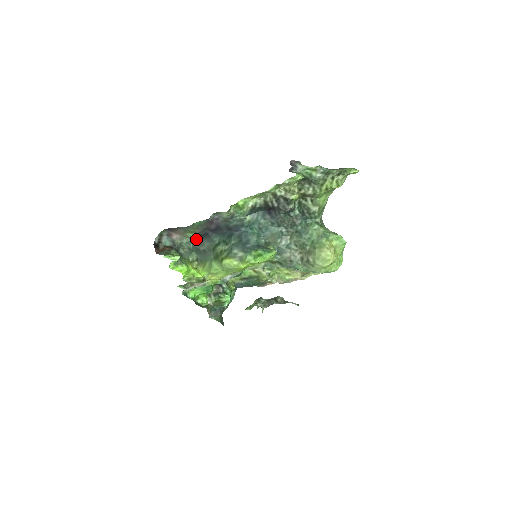
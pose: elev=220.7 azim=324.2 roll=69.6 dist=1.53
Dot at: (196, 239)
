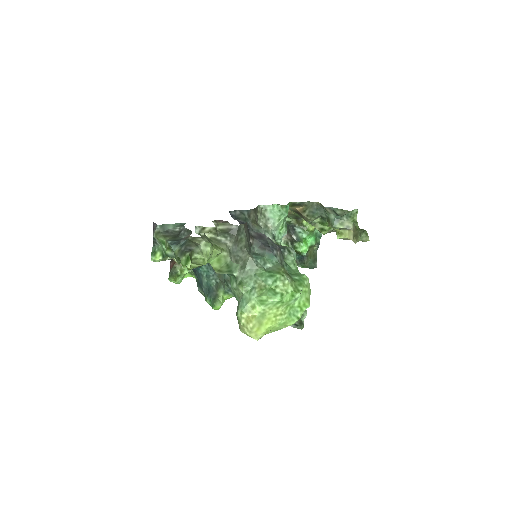
Dot at: occluded
